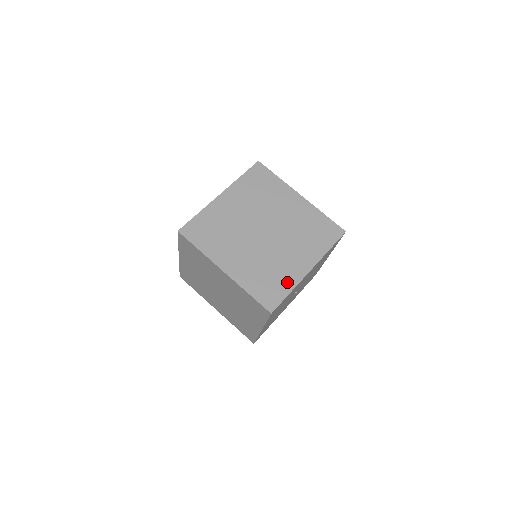
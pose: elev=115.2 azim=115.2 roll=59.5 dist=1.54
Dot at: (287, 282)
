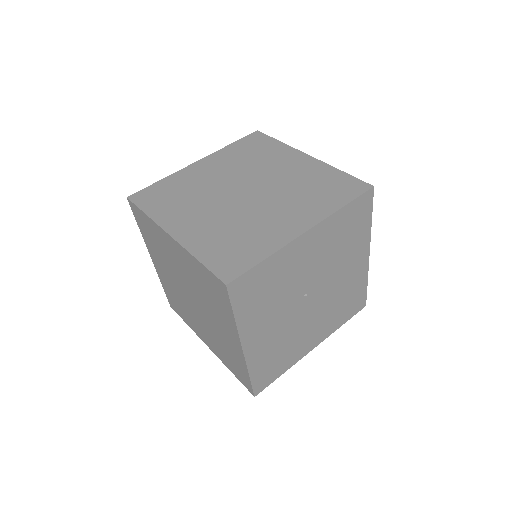
Dot at: (264, 245)
